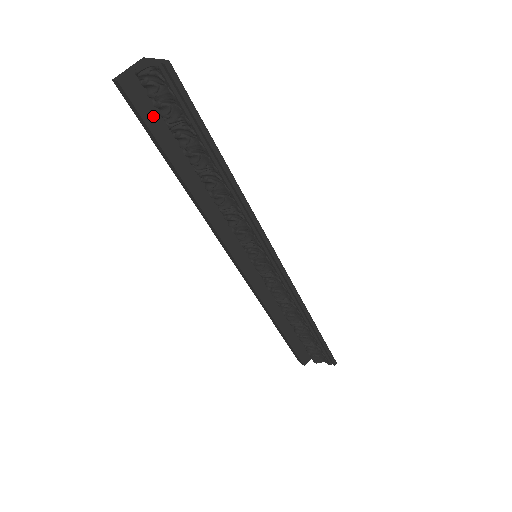
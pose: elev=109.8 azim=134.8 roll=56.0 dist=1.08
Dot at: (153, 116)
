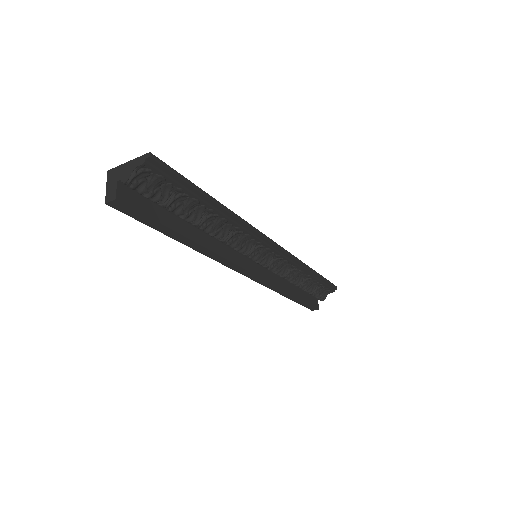
Dot at: (148, 208)
